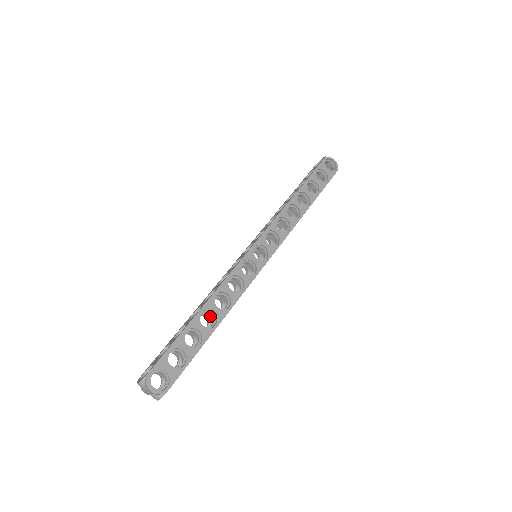
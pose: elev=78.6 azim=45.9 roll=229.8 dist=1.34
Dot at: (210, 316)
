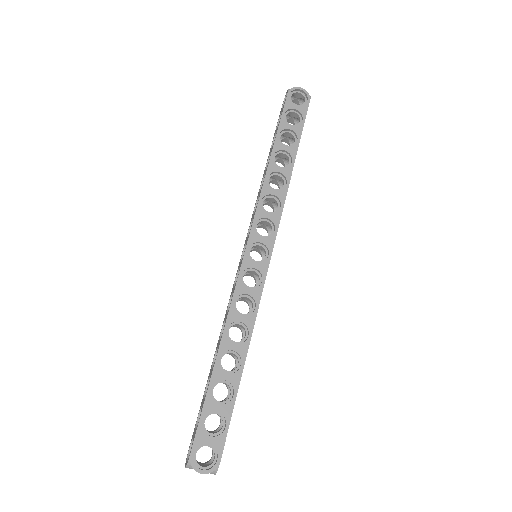
Dot at: (232, 354)
